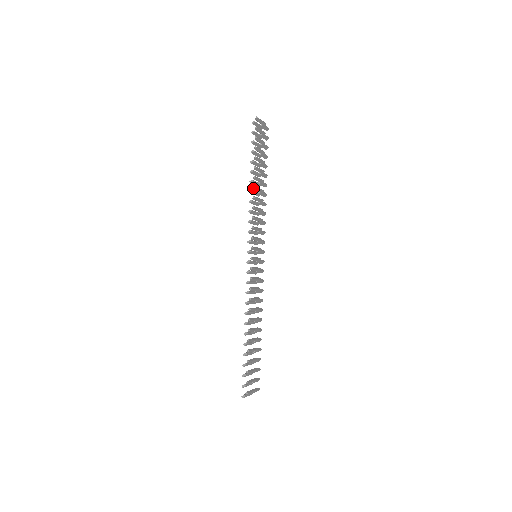
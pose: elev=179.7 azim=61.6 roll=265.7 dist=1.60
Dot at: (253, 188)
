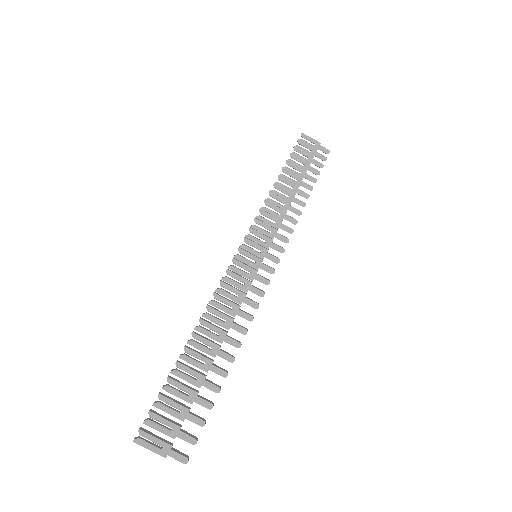
Dot at: occluded
